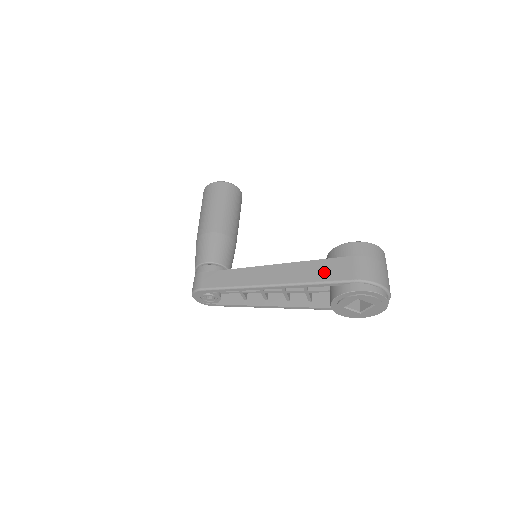
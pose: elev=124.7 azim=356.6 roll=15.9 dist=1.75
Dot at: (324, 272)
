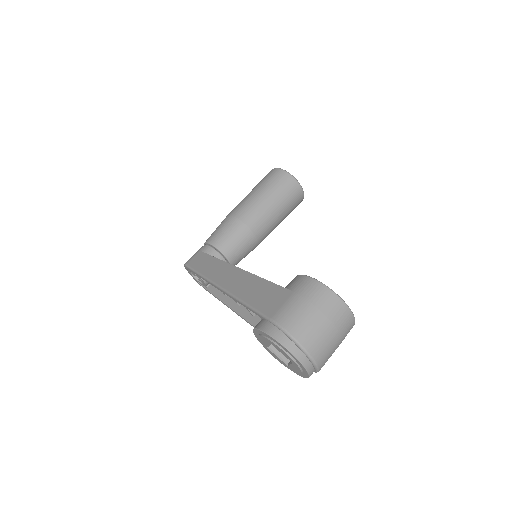
Dot at: (260, 296)
